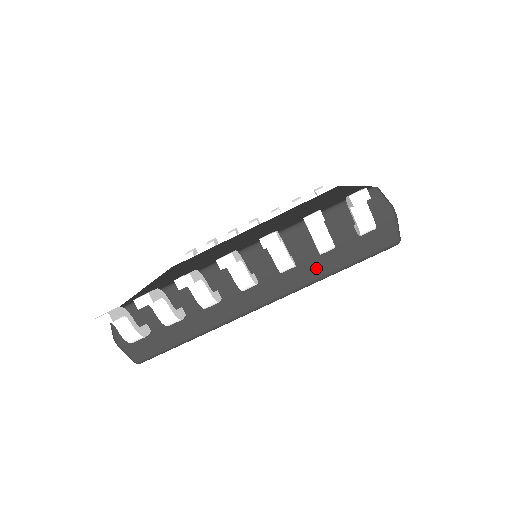
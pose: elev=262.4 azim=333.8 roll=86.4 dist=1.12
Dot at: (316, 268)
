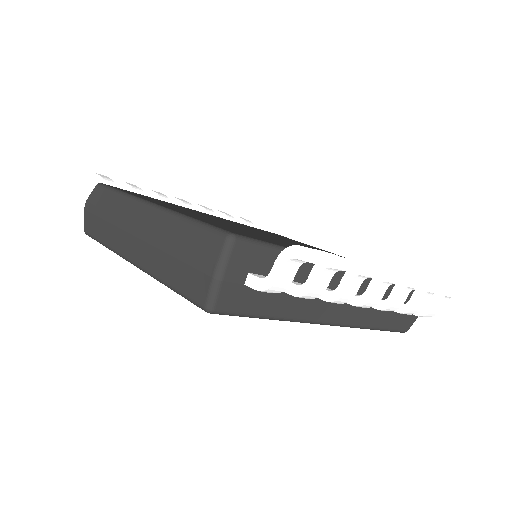
Dot at: (375, 318)
